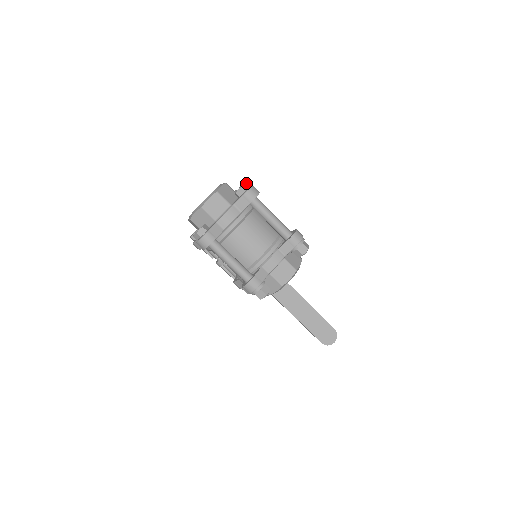
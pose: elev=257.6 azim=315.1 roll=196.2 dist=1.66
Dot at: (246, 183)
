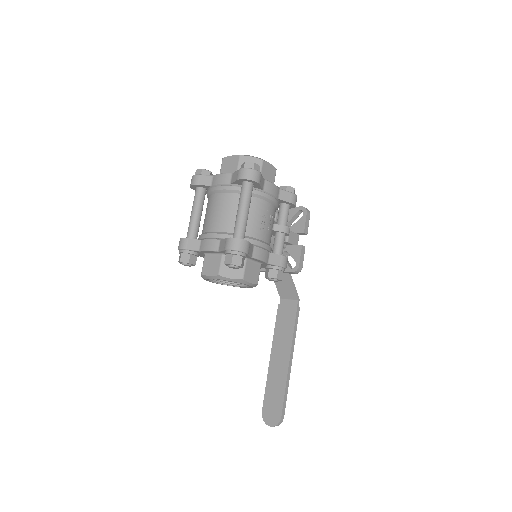
Dot at: (253, 163)
